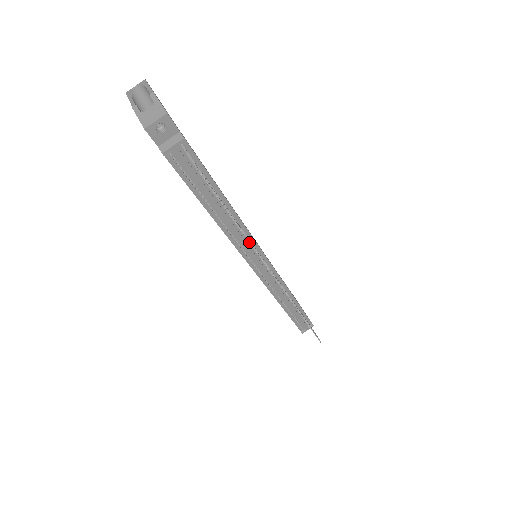
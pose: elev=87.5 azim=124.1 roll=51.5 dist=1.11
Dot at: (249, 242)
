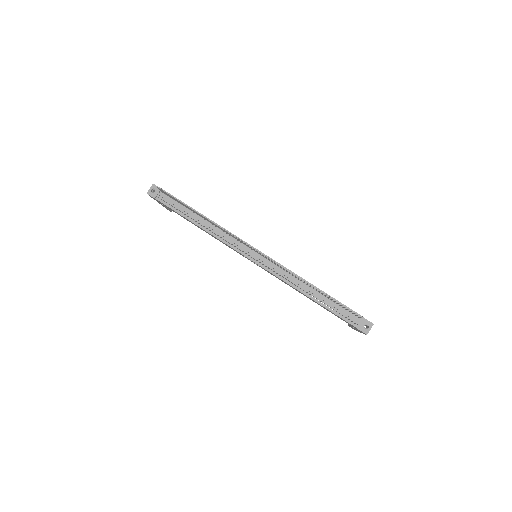
Dot at: occluded
